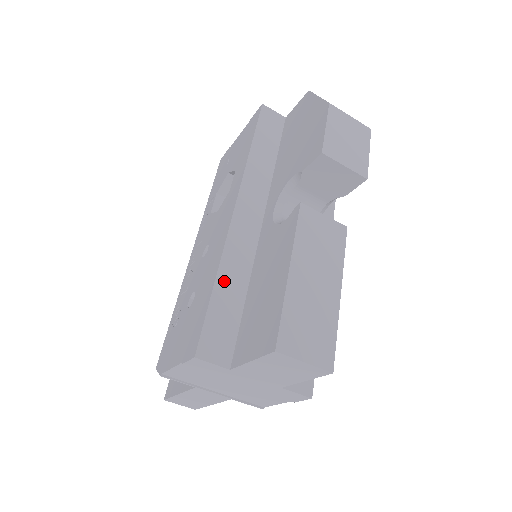
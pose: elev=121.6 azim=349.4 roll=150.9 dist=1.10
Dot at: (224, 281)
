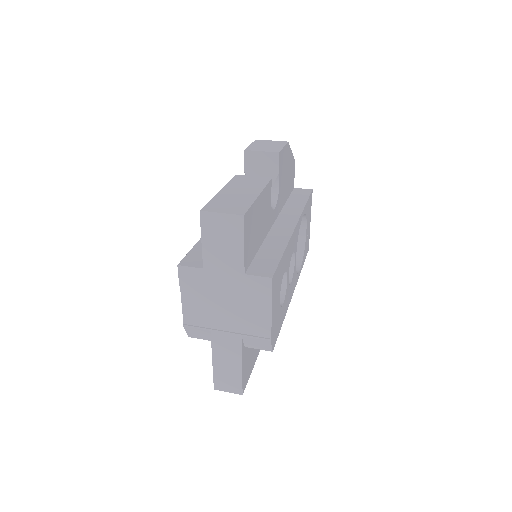
Dot at: occluded
